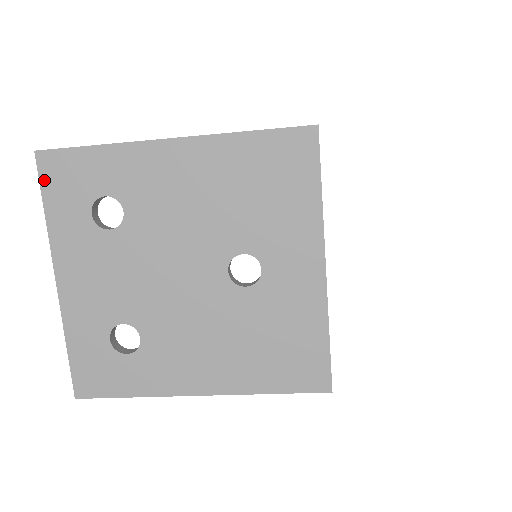
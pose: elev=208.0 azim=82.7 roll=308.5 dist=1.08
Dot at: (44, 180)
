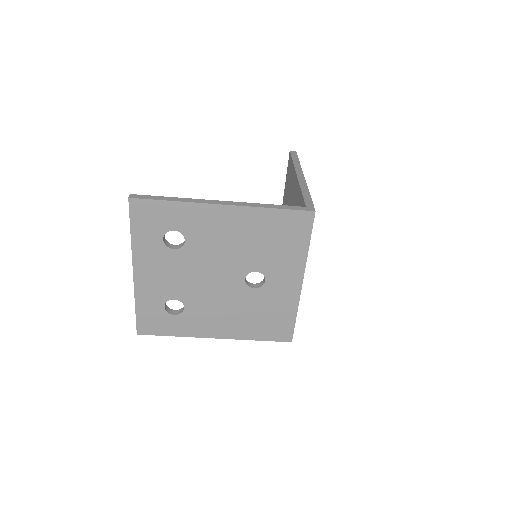
Dot at: (133, 216)
